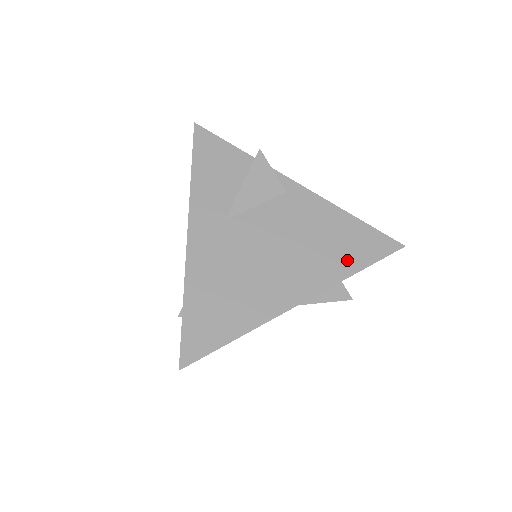
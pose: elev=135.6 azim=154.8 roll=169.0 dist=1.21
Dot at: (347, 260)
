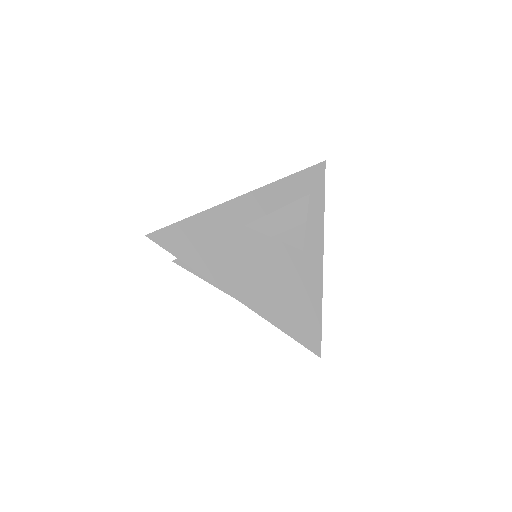
Dot at: occluded
